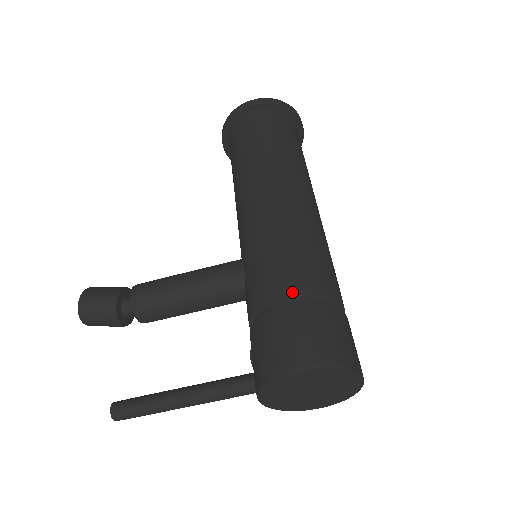
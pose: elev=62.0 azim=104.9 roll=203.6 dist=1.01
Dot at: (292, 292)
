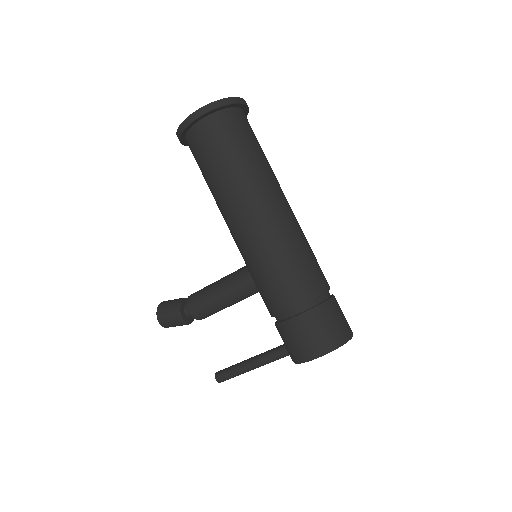
Dot at: (292, 309)
